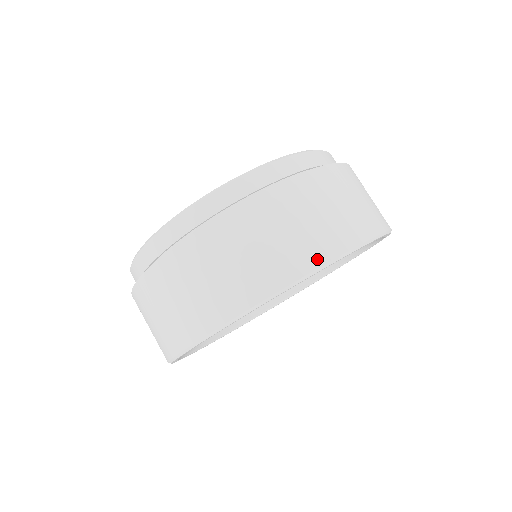
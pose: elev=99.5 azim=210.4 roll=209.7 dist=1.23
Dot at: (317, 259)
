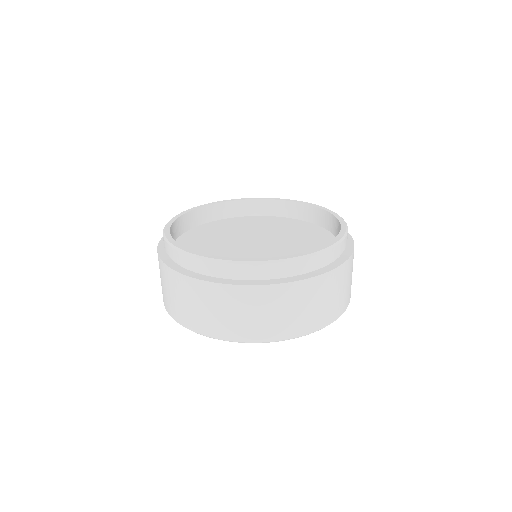
Dot at: (297, 333)
